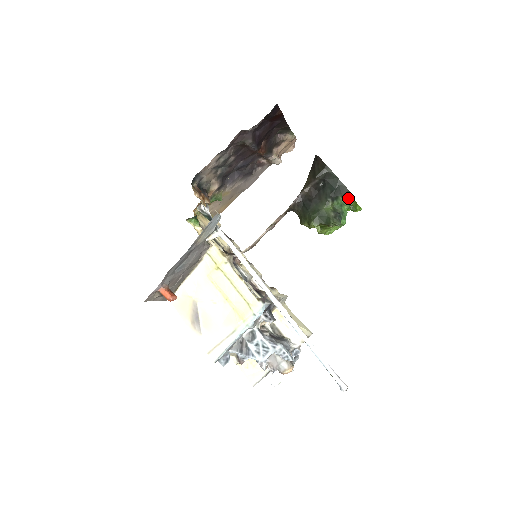
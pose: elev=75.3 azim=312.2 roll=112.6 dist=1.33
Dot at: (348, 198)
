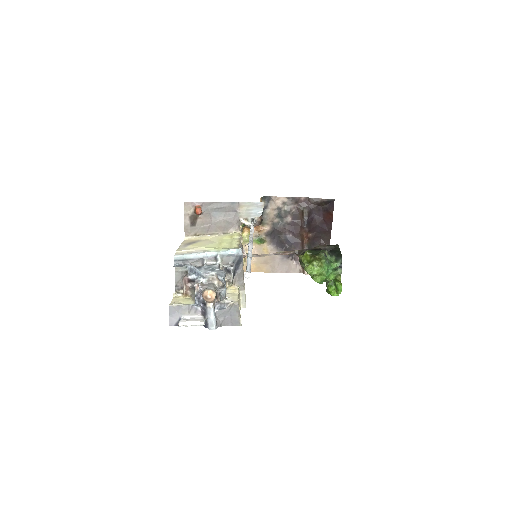
Dot at: (338, 260)
